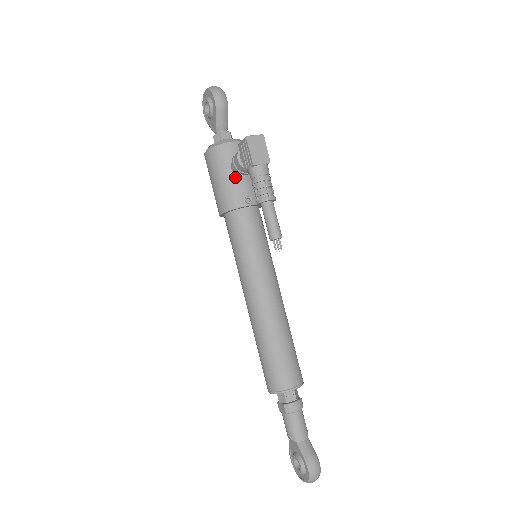
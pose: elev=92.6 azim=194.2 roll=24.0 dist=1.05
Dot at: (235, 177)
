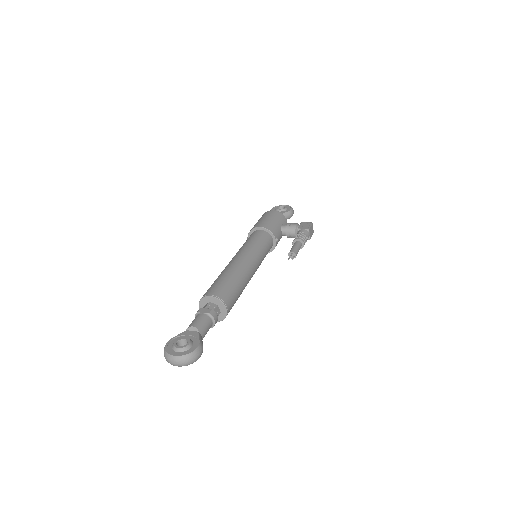
Dot at: (280, 228)
